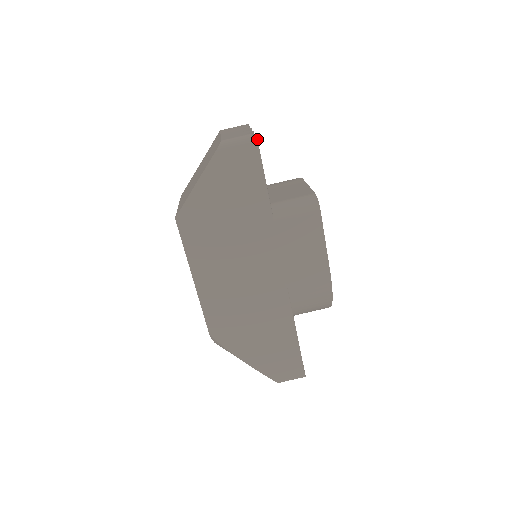
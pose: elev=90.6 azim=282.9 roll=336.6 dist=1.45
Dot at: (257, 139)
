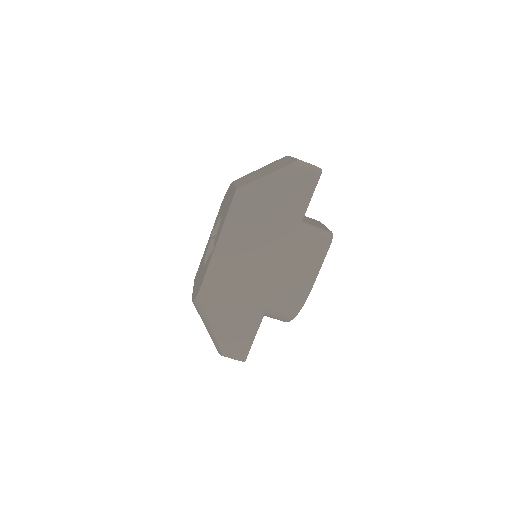
Dot at: occluded
